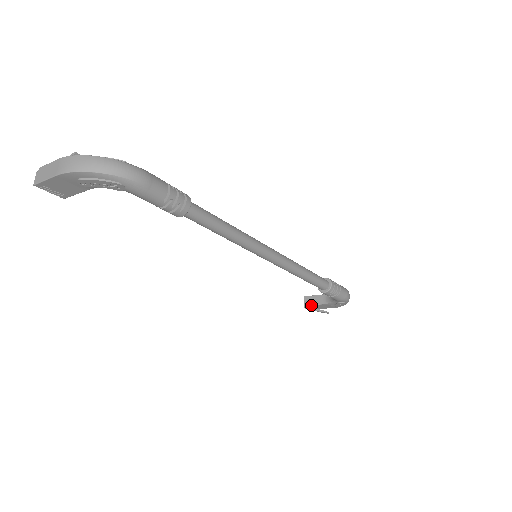
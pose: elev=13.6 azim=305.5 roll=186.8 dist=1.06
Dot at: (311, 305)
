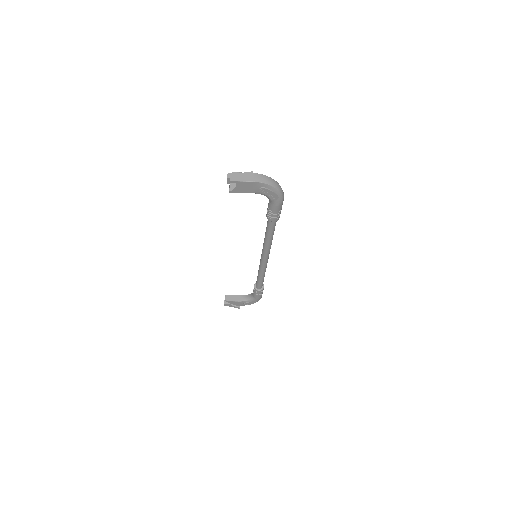
Dot at: (231, 301)
